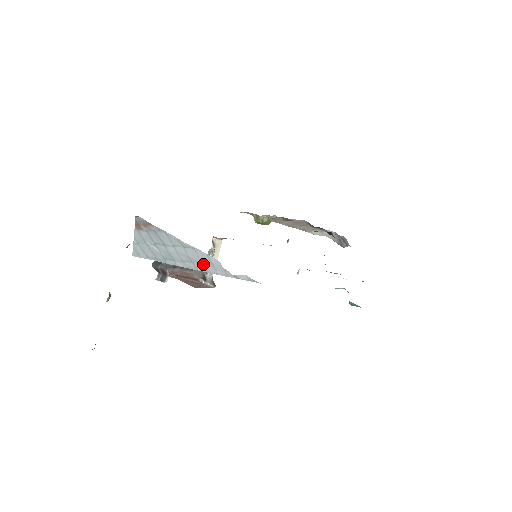
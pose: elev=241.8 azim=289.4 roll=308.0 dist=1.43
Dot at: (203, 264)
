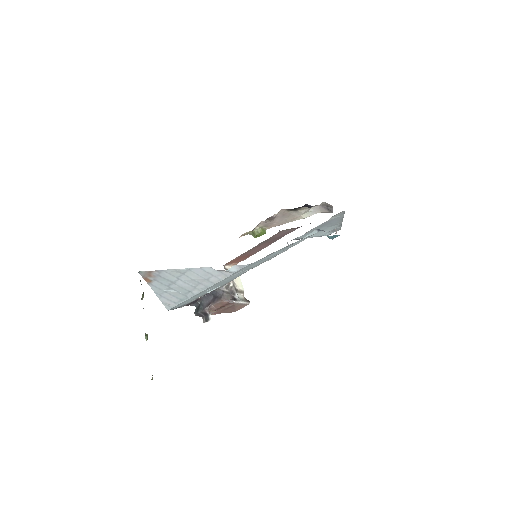
Dot at: (206, 279)
